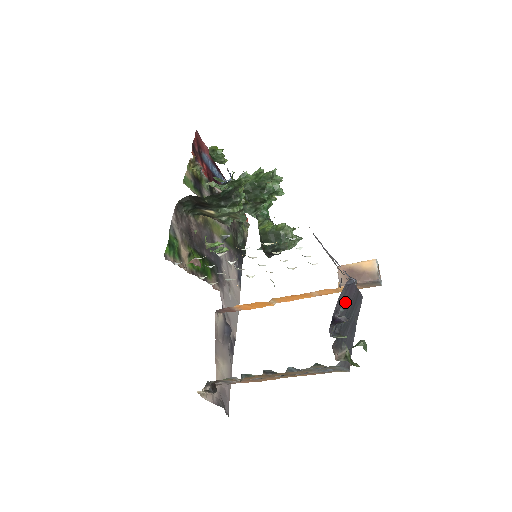
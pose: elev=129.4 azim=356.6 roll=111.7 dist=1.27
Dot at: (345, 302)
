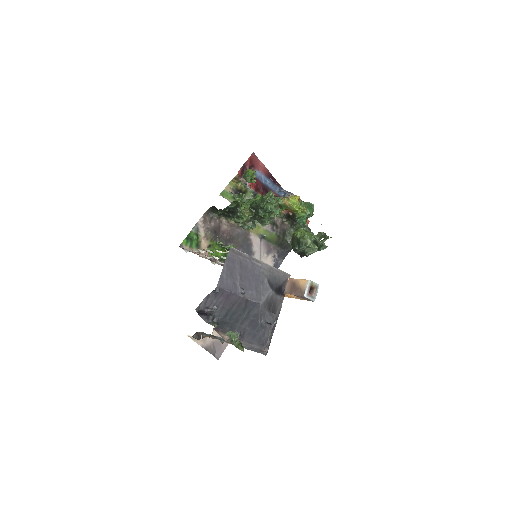
Dot at: (221, 304)
